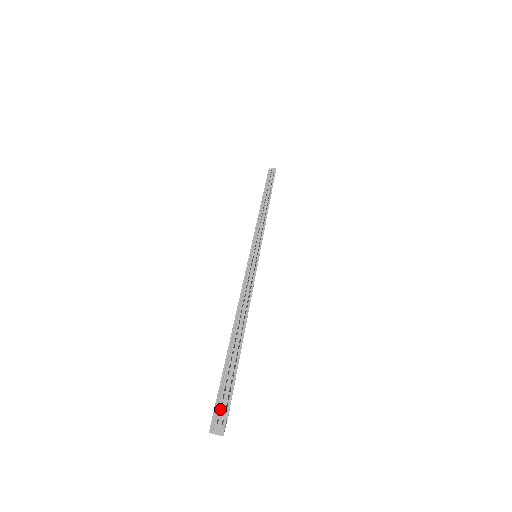
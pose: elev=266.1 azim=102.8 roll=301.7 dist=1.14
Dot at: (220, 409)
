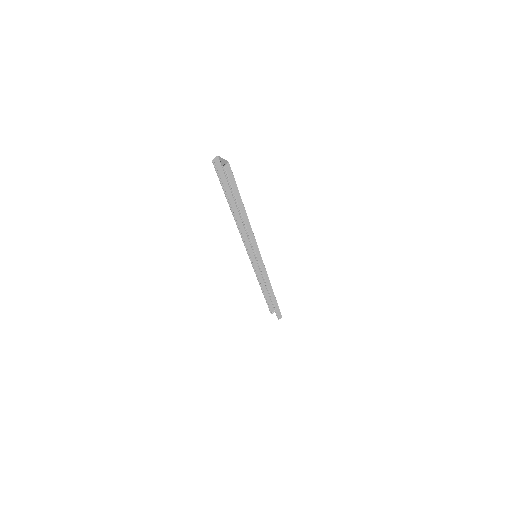
Dot at: (215, 162)
